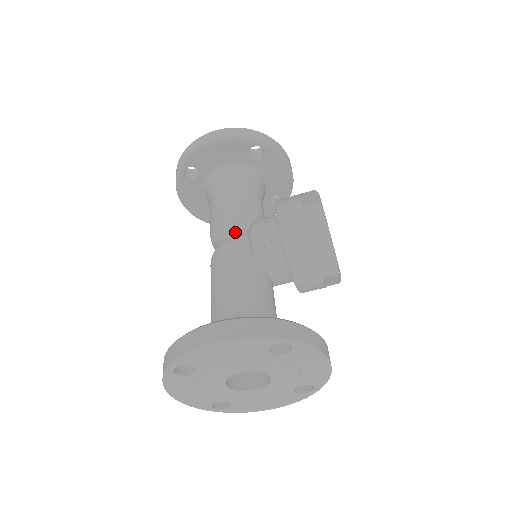
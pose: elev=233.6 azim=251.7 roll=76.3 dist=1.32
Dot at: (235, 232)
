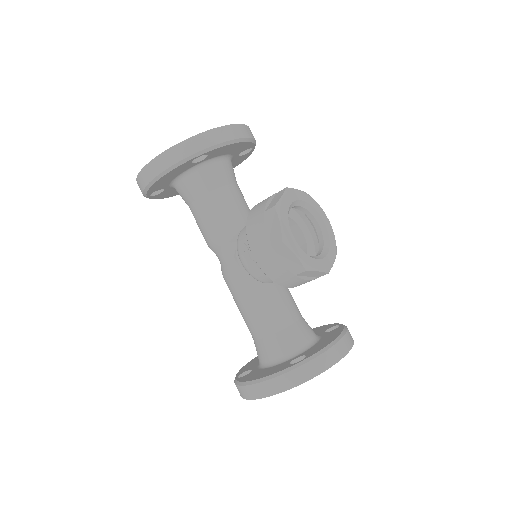
Dot at: (228, 254)
